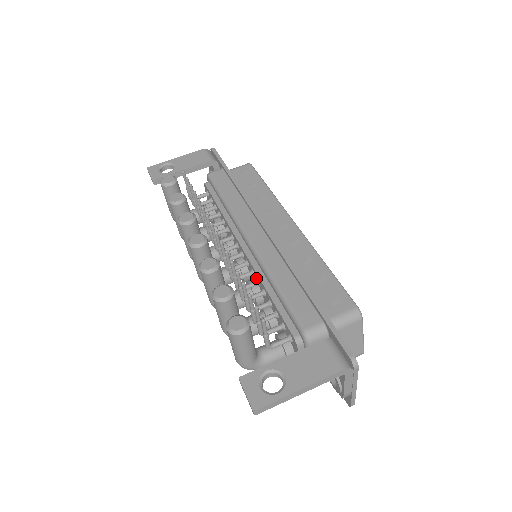
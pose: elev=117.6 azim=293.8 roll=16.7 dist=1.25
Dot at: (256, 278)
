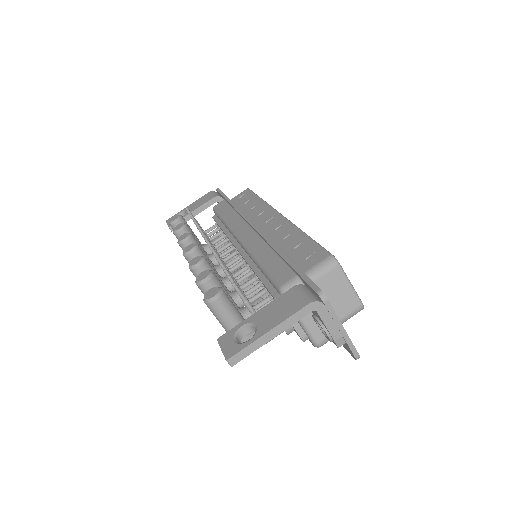
Dot at: occluded
